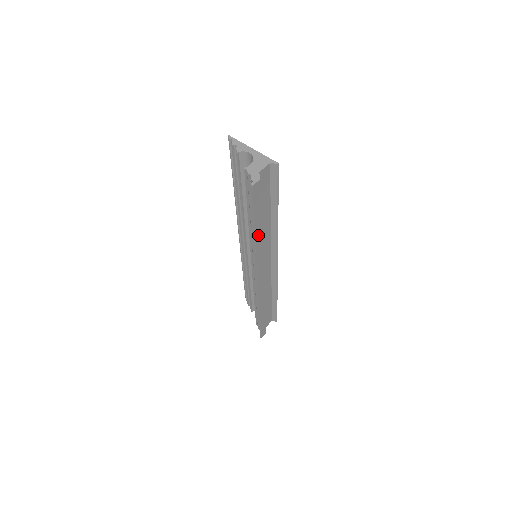
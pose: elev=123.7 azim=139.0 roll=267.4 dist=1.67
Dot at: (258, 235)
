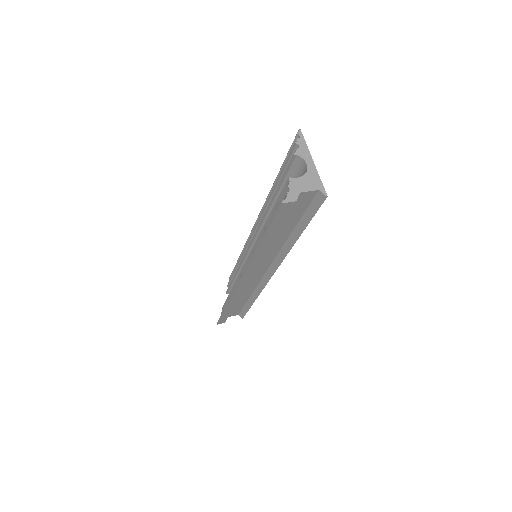
Dot at: (263, 247)
